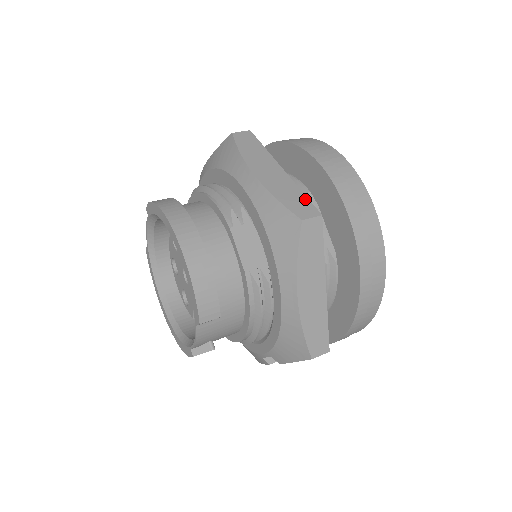
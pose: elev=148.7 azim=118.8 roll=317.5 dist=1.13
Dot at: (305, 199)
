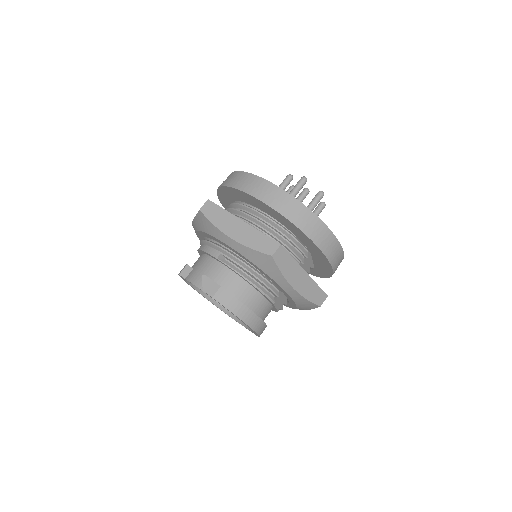
Dot at: (320, 290)
